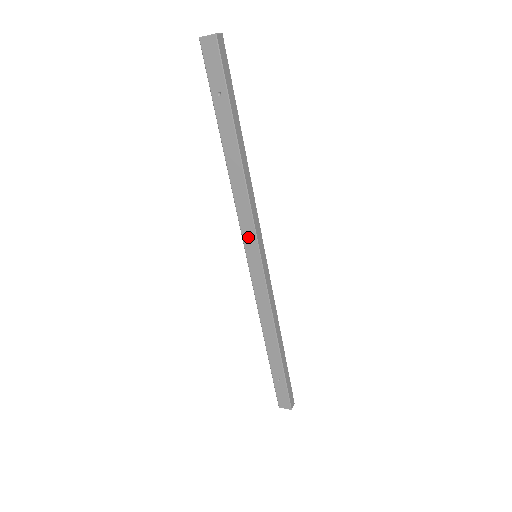
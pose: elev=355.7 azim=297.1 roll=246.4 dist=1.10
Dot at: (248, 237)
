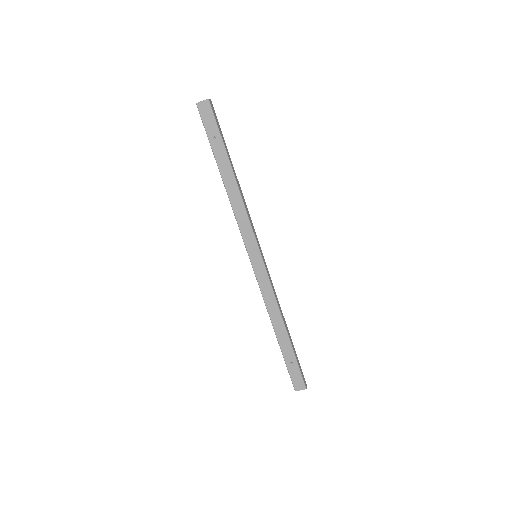
Dot at: (249, 240)
